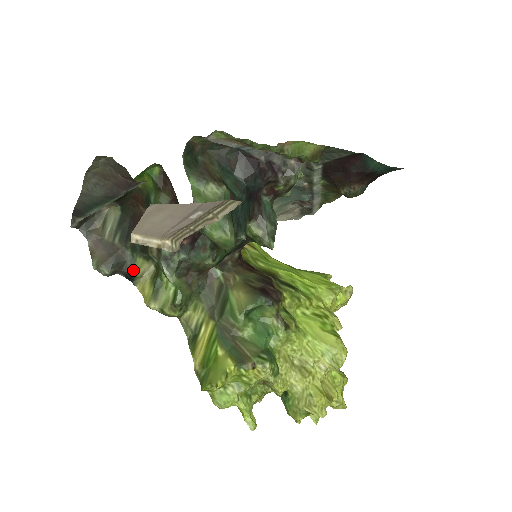
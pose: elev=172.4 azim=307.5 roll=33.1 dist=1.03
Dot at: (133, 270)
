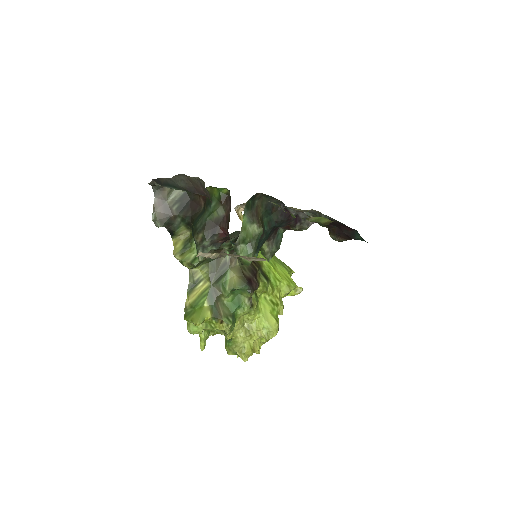
Dot at: (176, 231)
